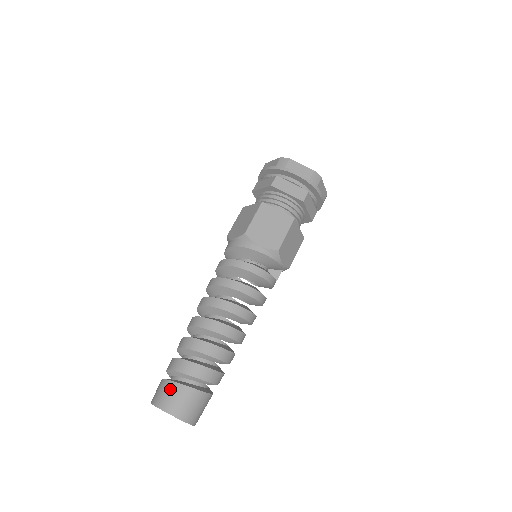
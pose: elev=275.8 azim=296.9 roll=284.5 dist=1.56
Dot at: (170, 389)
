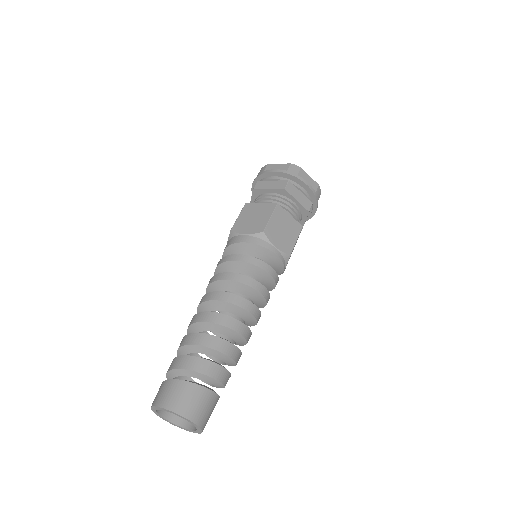
Dot at: (188, 391)
